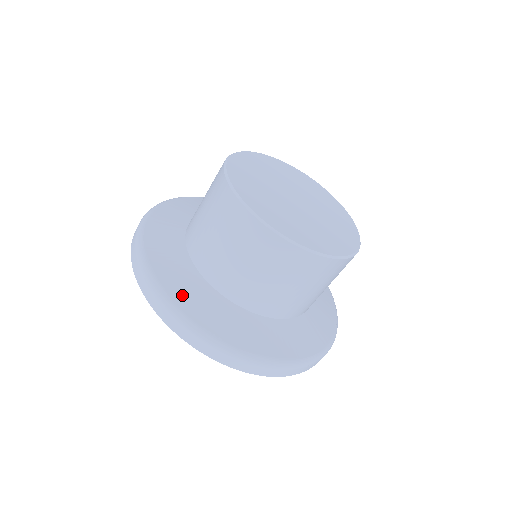
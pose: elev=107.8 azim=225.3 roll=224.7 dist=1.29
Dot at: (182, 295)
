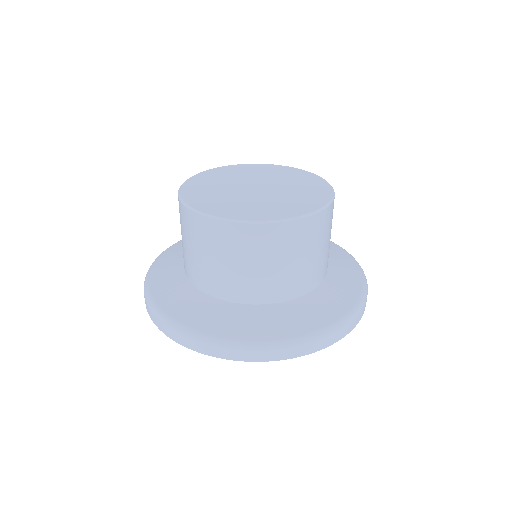
Dot at: (177, 309)
